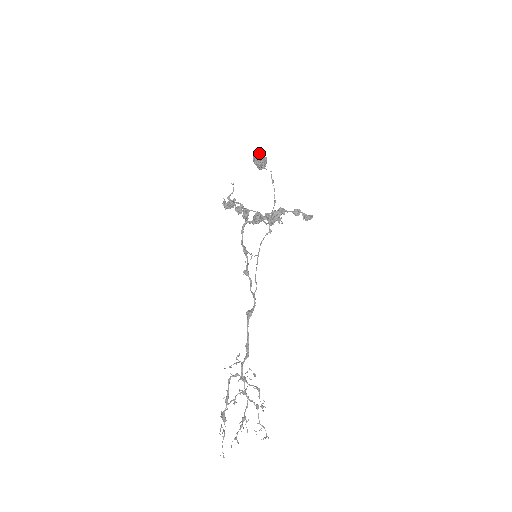
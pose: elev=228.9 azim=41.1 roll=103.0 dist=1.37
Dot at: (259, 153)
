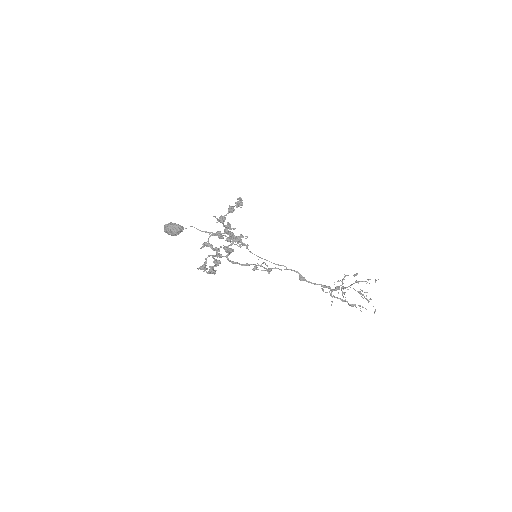
Dot at: (169, 230)
